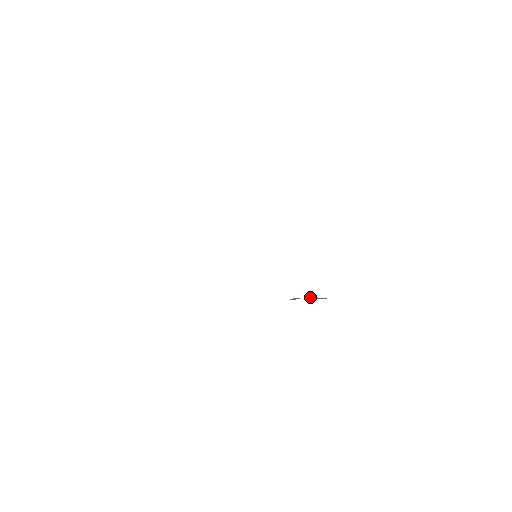
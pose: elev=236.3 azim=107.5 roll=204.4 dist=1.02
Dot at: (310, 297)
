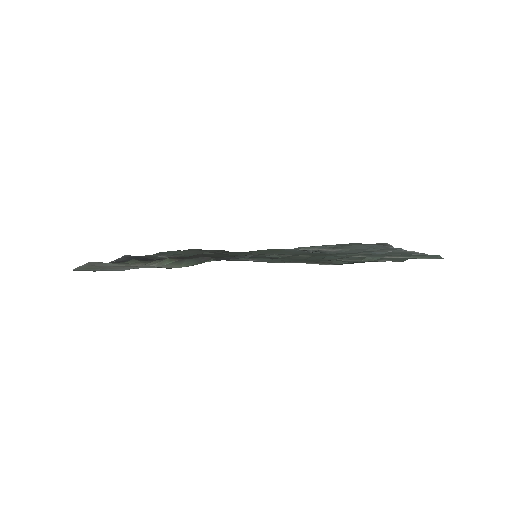
Dot at: (315, 252)
